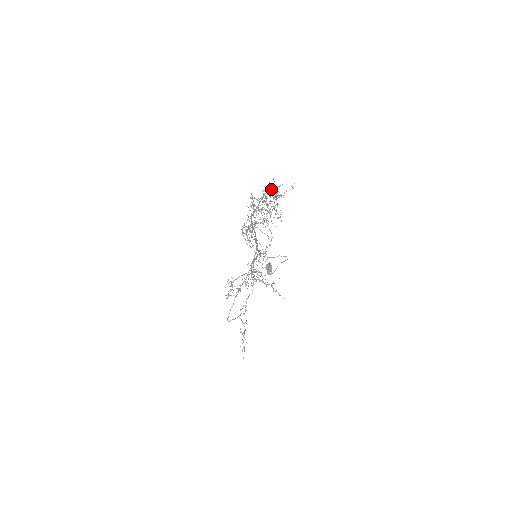
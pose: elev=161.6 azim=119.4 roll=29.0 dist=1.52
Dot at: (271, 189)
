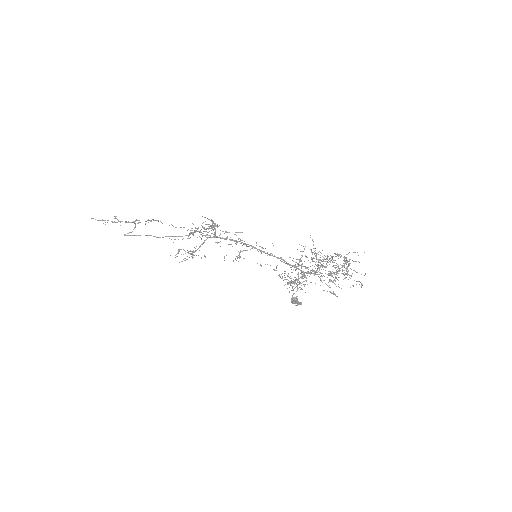
Dot at: occluded
